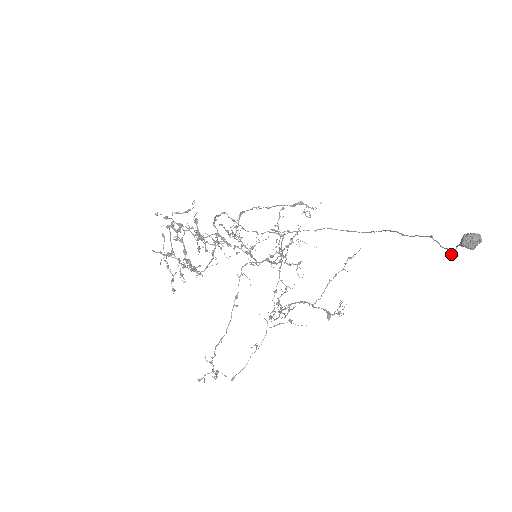
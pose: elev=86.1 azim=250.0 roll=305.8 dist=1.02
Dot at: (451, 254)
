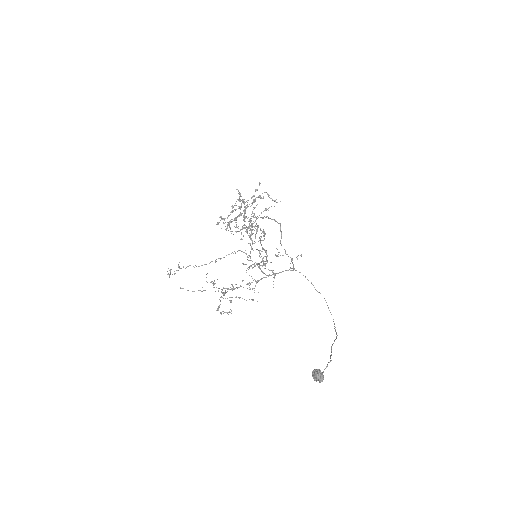
Dot at: occluded
